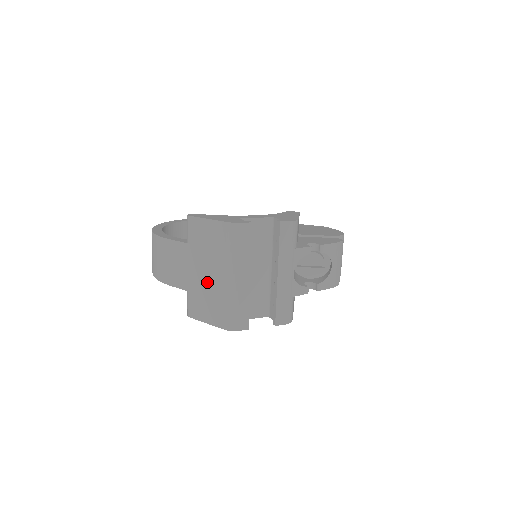
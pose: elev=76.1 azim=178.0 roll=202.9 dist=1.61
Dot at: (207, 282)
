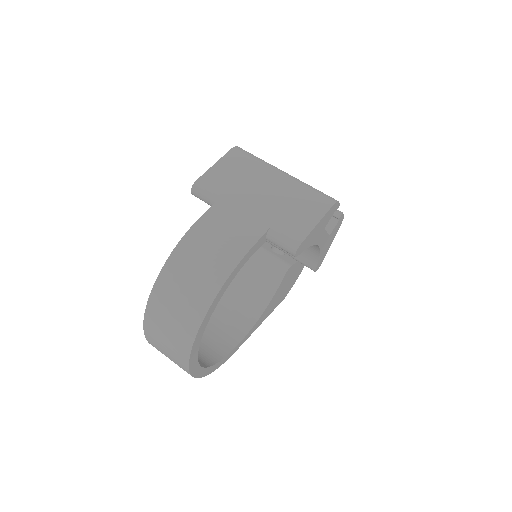
Dot at: (273, 197)
